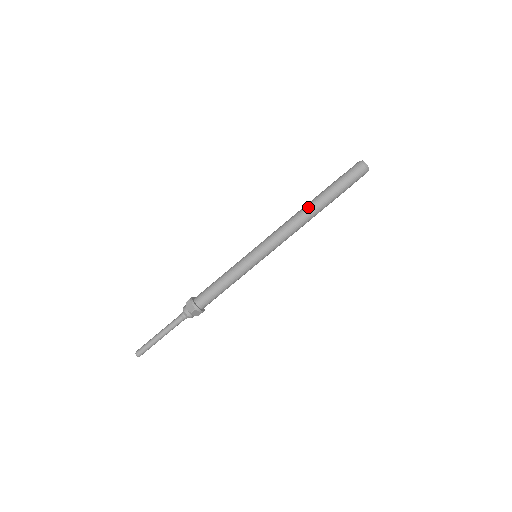
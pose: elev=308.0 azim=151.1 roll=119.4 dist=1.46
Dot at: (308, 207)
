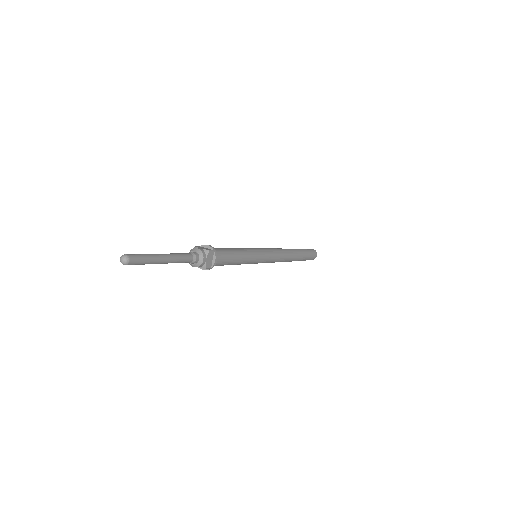
Dot at: occluded
